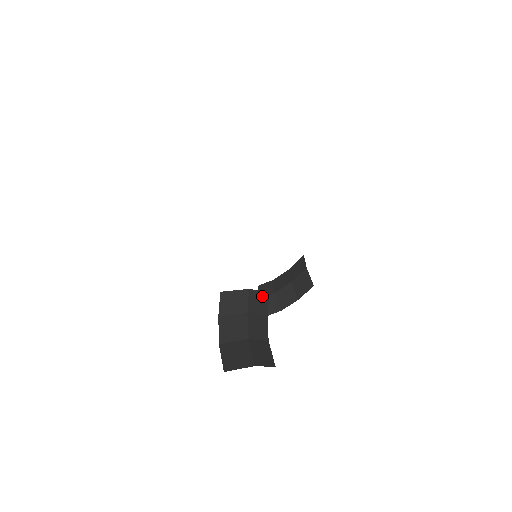
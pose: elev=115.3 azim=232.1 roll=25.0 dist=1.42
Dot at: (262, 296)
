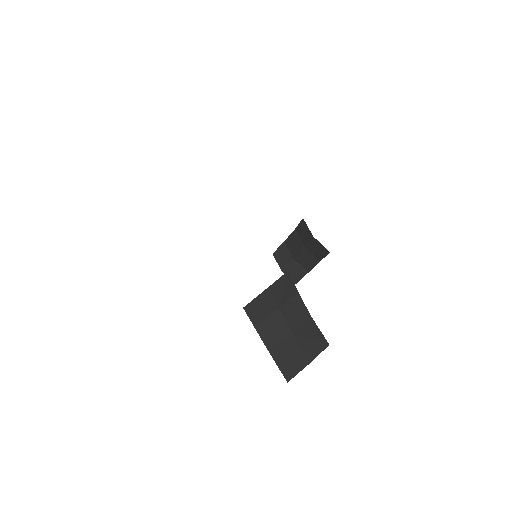
Dot at: (283, 281)
